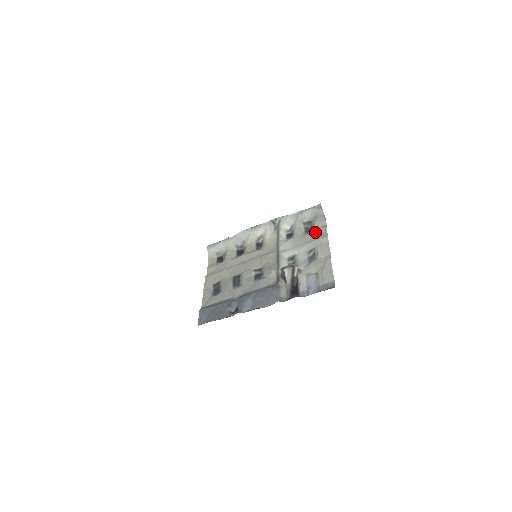
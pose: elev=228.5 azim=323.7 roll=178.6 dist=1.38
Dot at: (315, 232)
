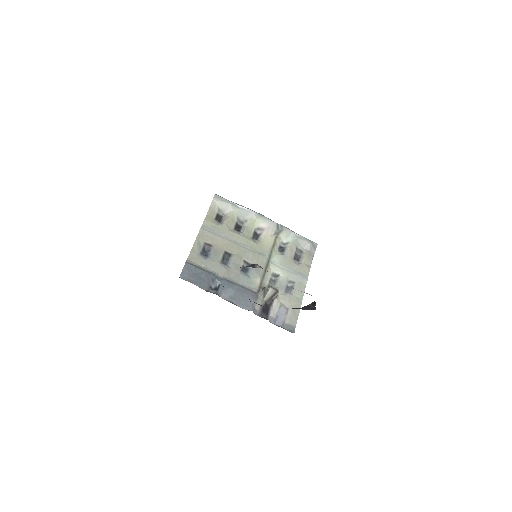
Dot at: (301, 266)
